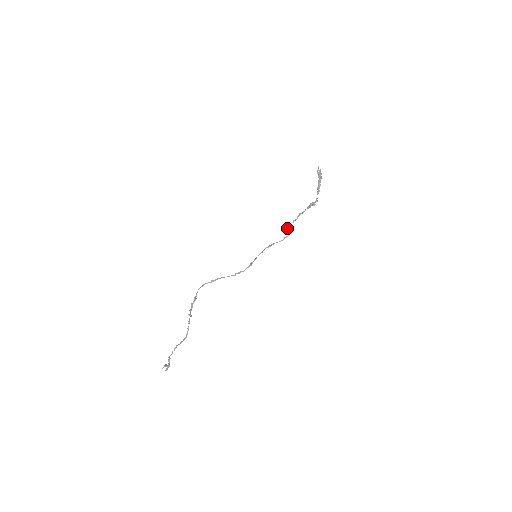
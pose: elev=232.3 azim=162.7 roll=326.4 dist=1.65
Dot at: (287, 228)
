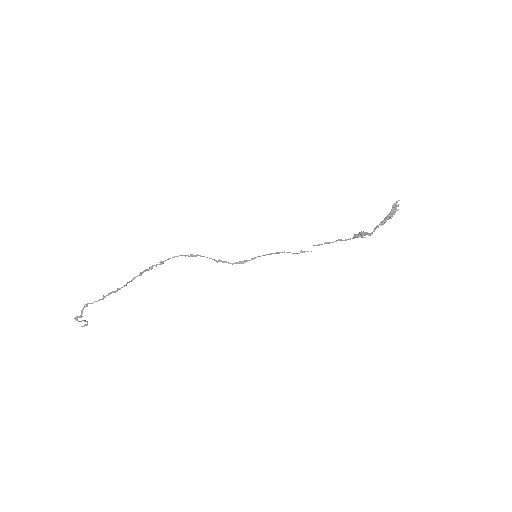
Dot at: (313, 245)
